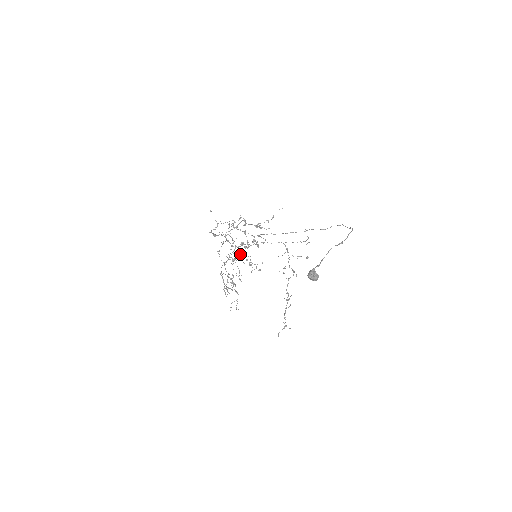
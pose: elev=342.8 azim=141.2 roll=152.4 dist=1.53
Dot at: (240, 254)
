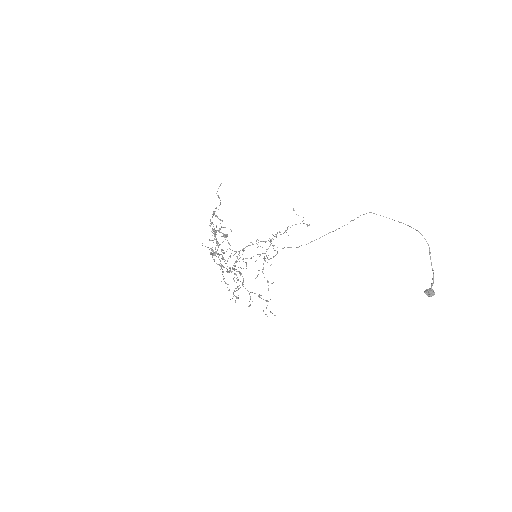
Dot at: occluded
